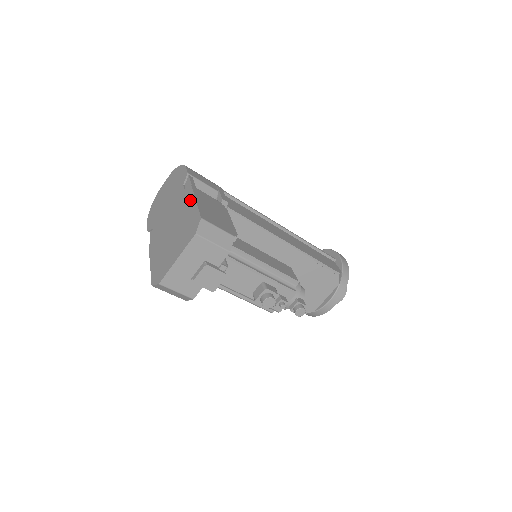
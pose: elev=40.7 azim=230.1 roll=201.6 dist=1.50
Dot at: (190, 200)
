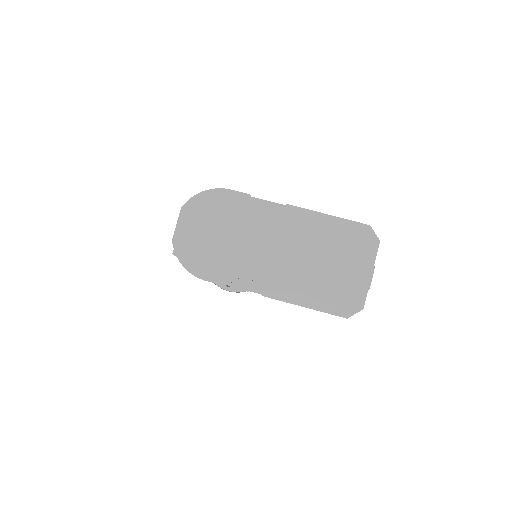
Dot at: (313, 218)
